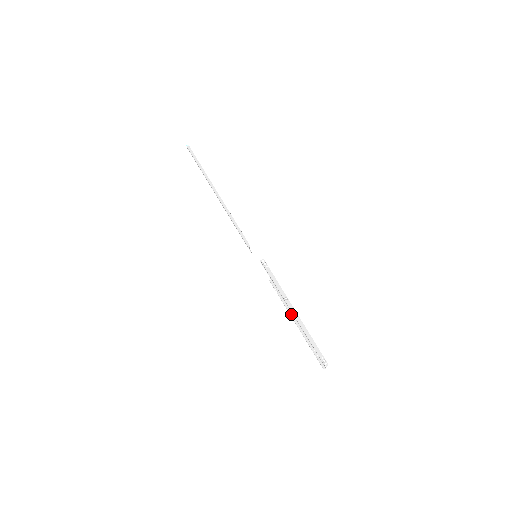
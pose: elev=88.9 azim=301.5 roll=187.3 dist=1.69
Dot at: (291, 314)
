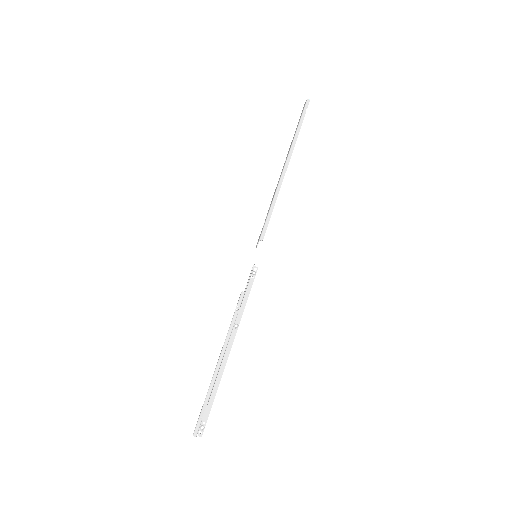
Dot at: (225, 345)
